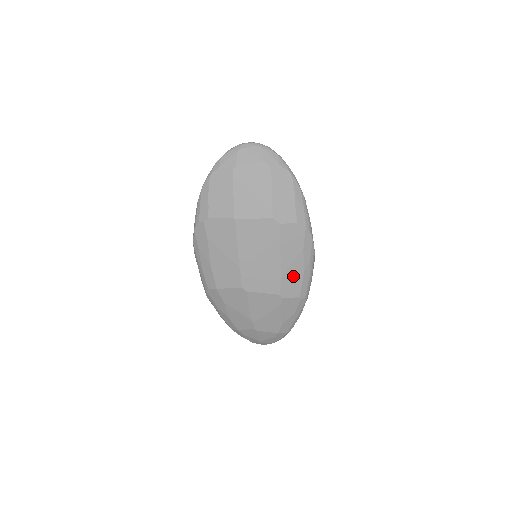
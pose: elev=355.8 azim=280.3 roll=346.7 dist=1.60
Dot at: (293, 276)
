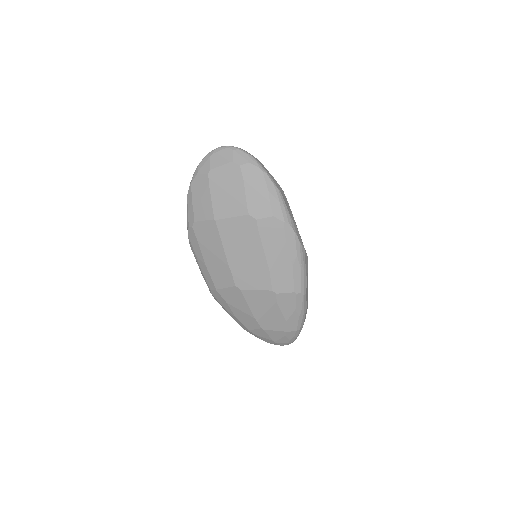
Dot at: (282, 271)
